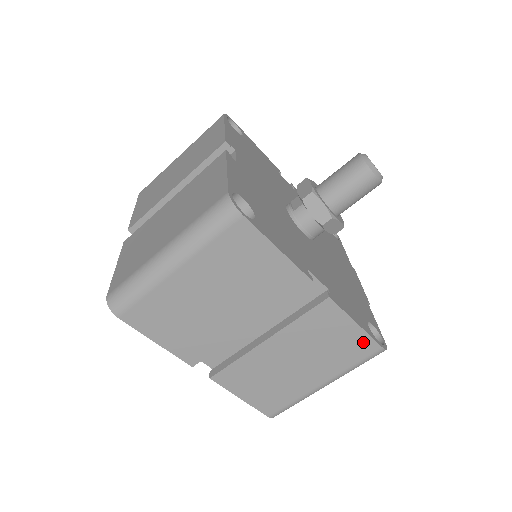
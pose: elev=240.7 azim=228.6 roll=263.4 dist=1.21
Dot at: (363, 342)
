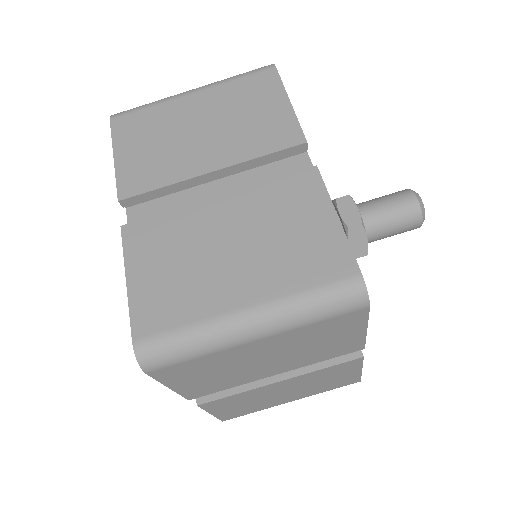
Dot at: (352, 379)
